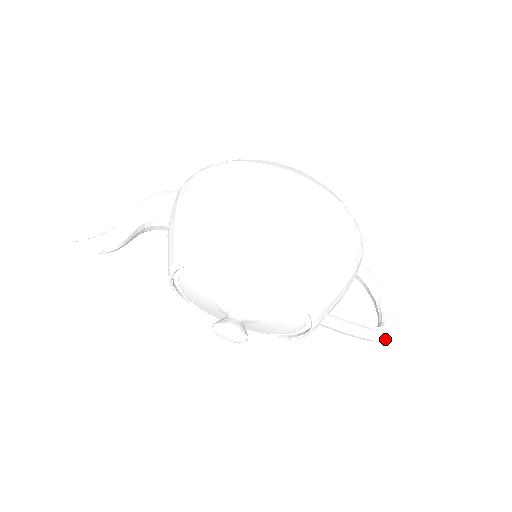
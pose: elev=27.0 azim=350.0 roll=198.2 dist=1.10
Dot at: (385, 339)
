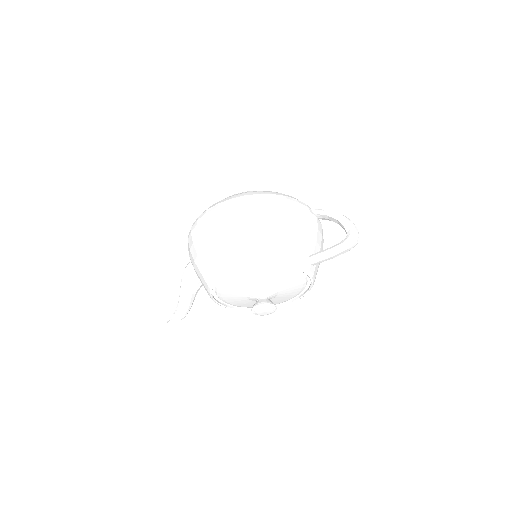
Dot at: (355, 242)
